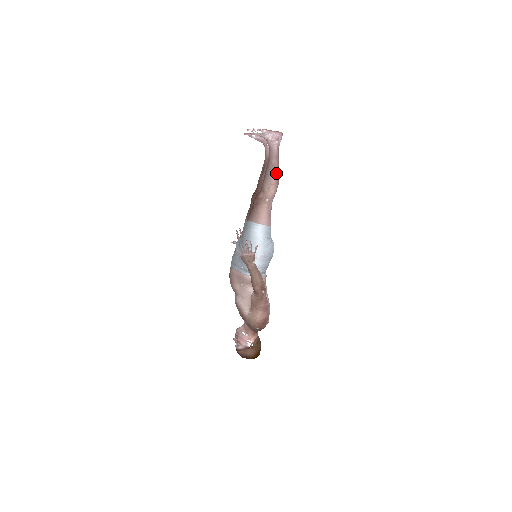
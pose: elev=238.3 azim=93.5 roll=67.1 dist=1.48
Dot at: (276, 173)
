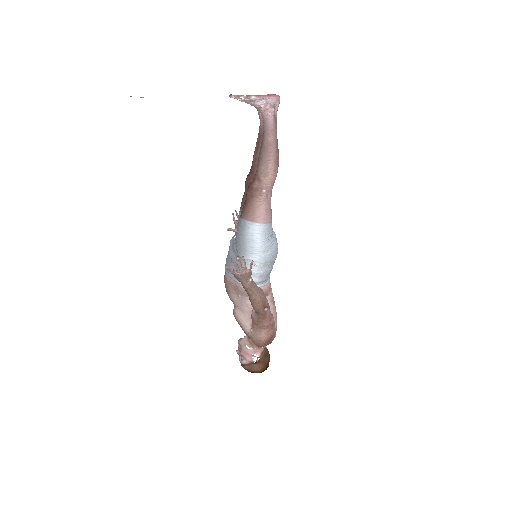
Dot at: (274, 154)
